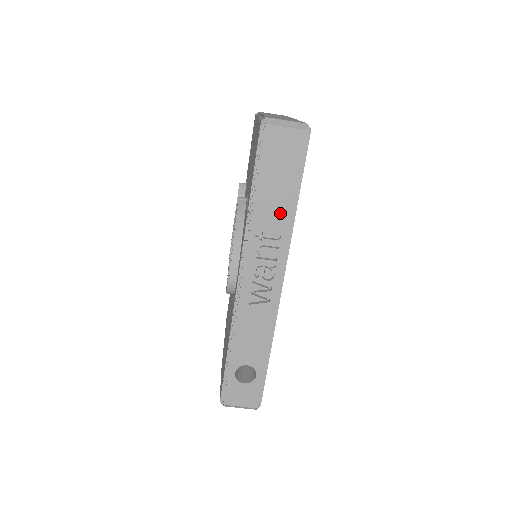
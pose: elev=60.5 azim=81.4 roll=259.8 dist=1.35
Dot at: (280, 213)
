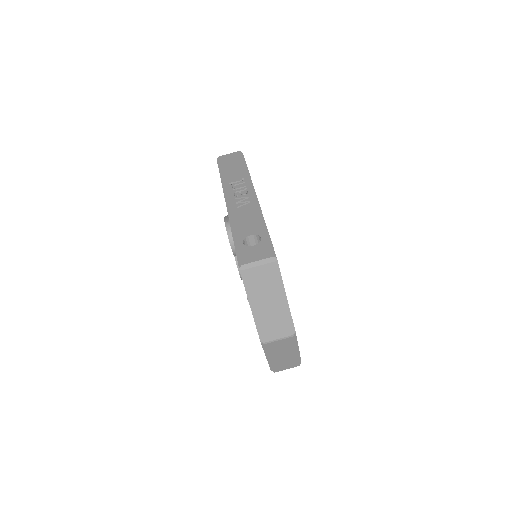
Dot at: (239, 173)
